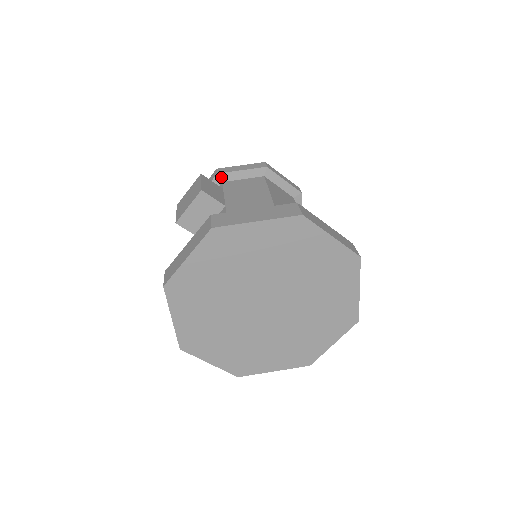
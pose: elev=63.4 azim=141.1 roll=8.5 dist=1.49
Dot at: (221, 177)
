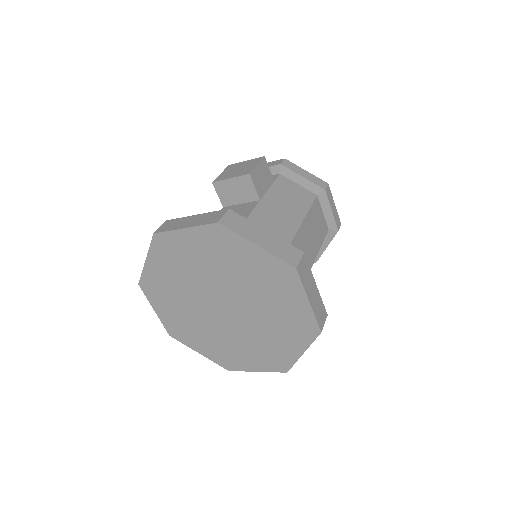
Dot at: (282, 169)
